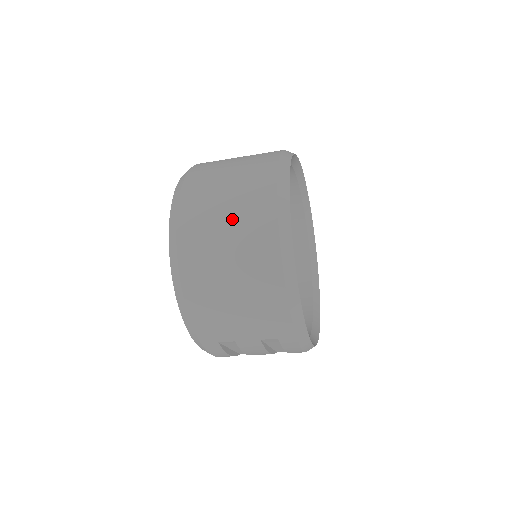
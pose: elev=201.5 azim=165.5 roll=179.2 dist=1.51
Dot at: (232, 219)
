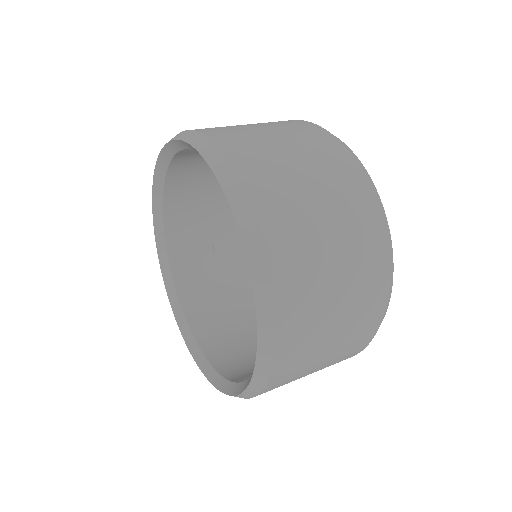
Dot at: (343, 274)
